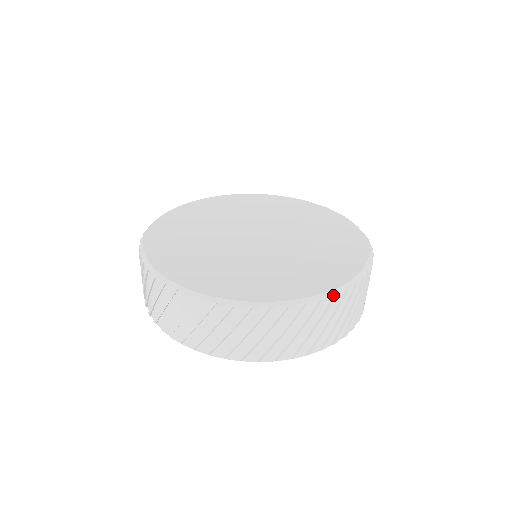
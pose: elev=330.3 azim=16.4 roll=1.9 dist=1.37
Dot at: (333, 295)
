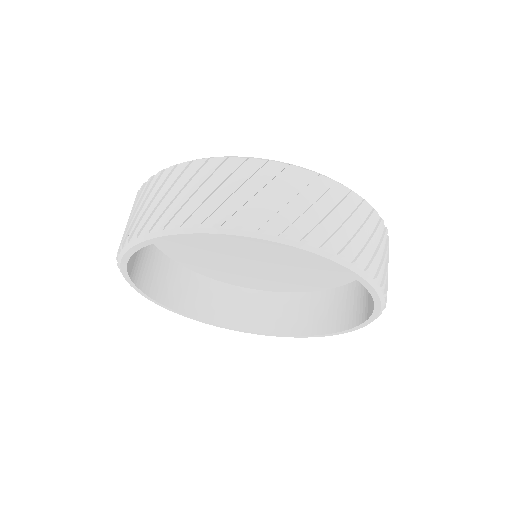
Dot at: occluded
